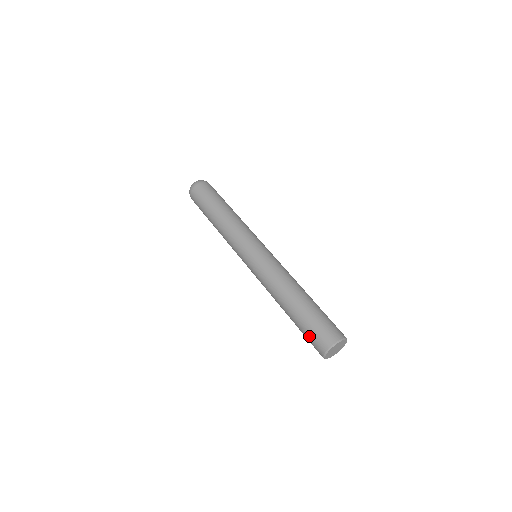
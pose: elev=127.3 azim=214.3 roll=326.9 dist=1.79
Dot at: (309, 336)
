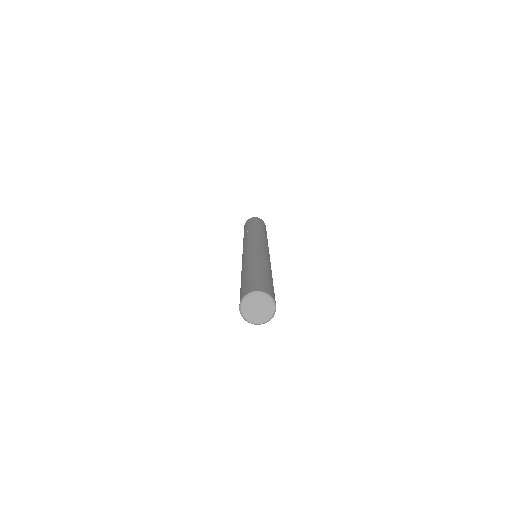
Dot at: (249, 282)
